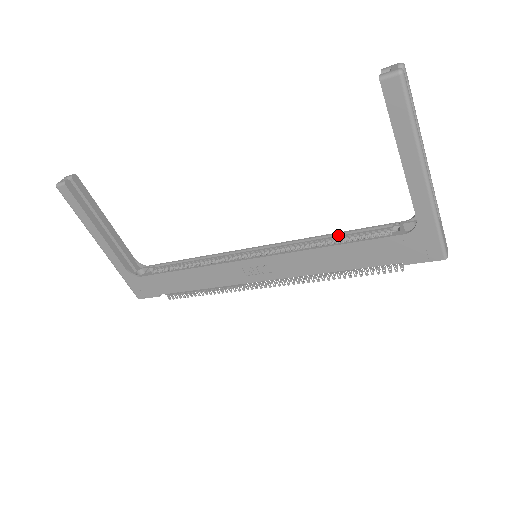
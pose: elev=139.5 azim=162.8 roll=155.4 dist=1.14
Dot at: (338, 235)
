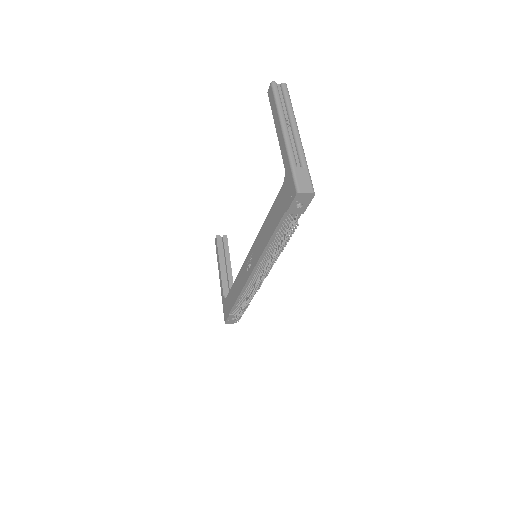
Dot at: occluded
